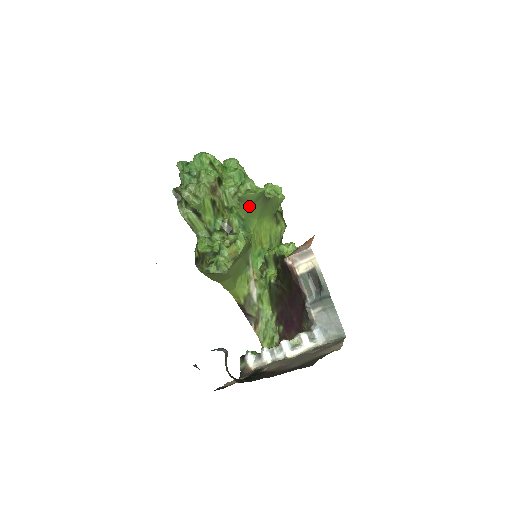
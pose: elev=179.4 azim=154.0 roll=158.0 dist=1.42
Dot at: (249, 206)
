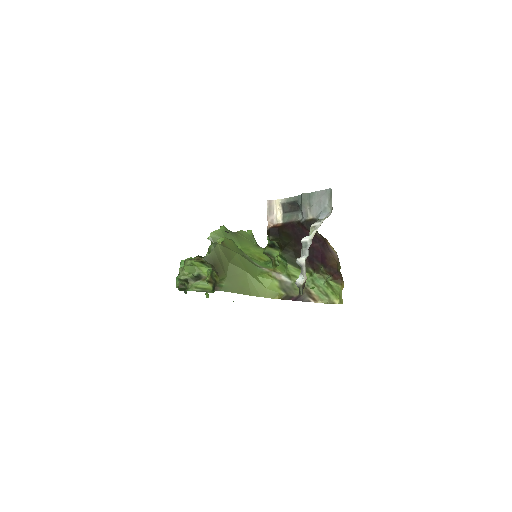
Dot at: occluded
